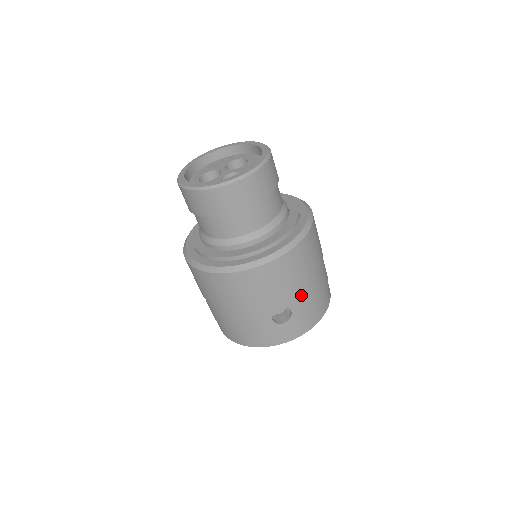
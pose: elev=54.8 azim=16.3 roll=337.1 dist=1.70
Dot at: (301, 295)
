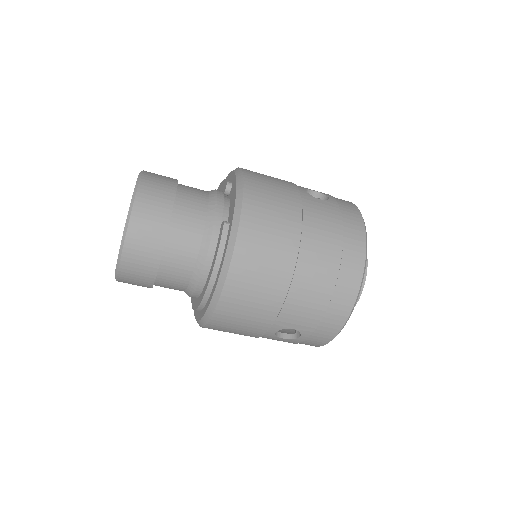
Dot at: (287, 314)
